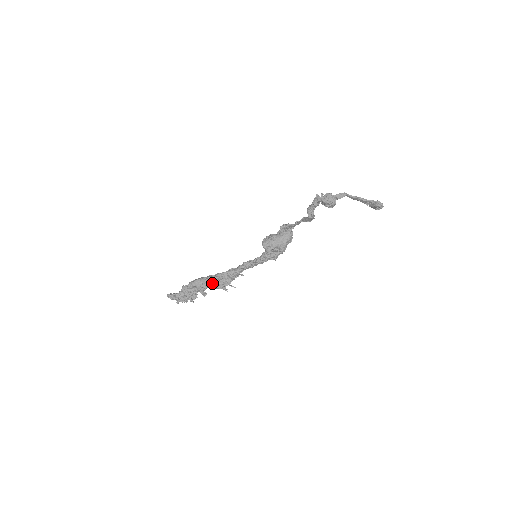
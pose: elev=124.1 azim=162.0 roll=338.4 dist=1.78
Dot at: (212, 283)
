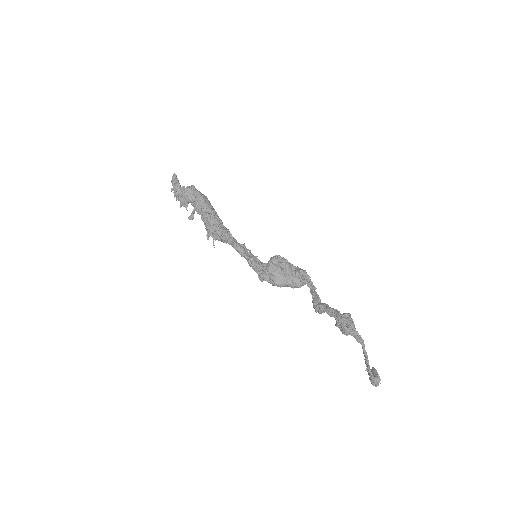
Dot at: (206, 219)
